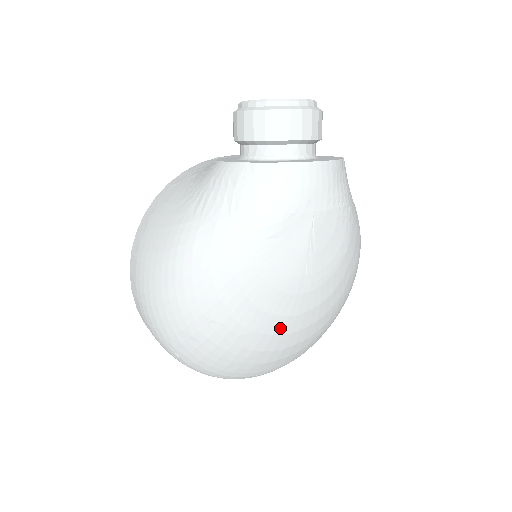
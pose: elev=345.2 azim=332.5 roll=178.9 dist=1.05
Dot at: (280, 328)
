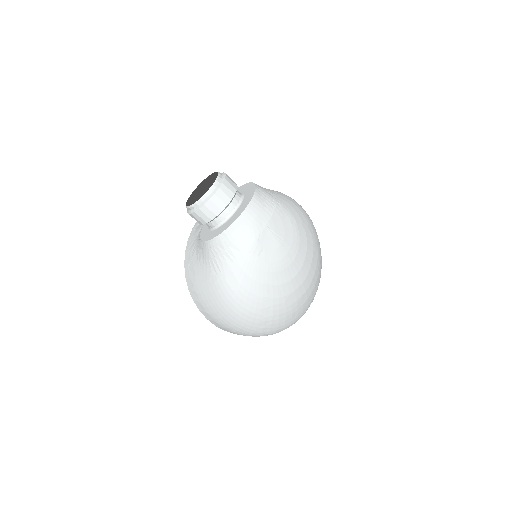
Dot at: (299, 281)
